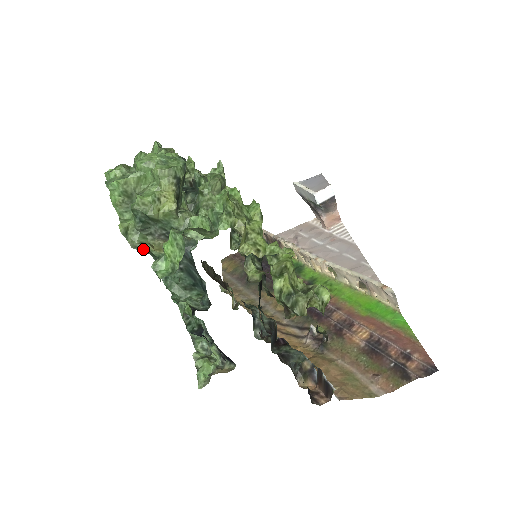
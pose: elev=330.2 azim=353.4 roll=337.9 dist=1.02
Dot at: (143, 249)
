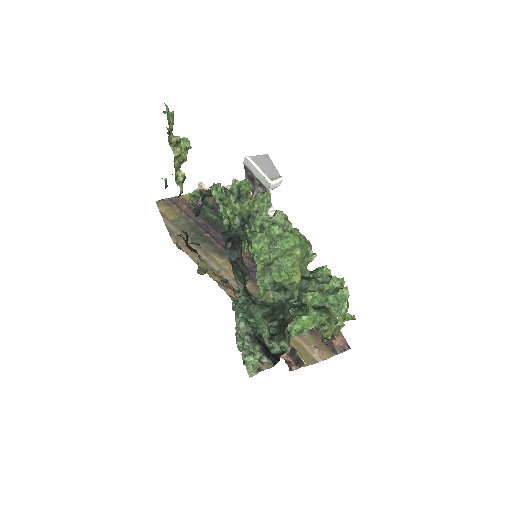
Dot at: (262, 300)
